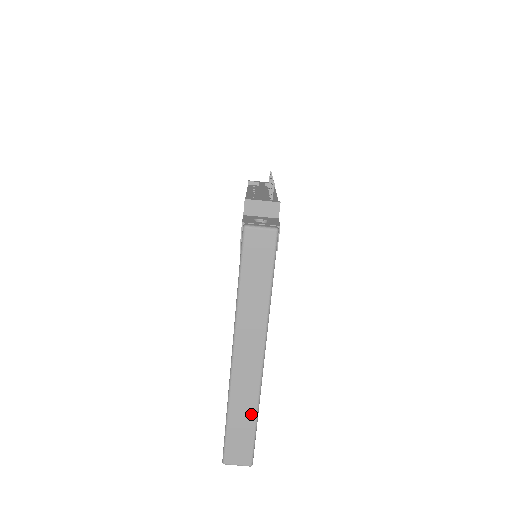
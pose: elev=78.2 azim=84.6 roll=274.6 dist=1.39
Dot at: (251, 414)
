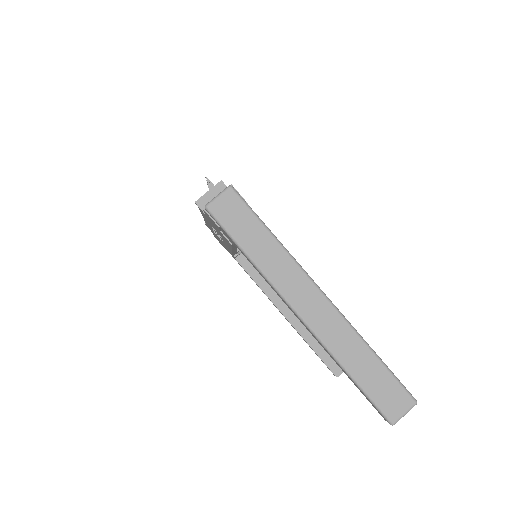
Dot at: (365, 352)
